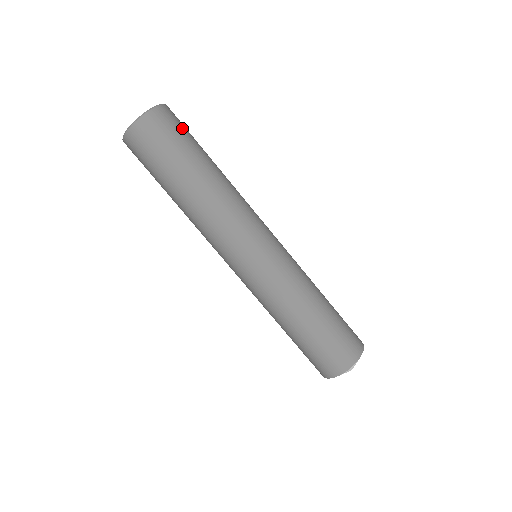
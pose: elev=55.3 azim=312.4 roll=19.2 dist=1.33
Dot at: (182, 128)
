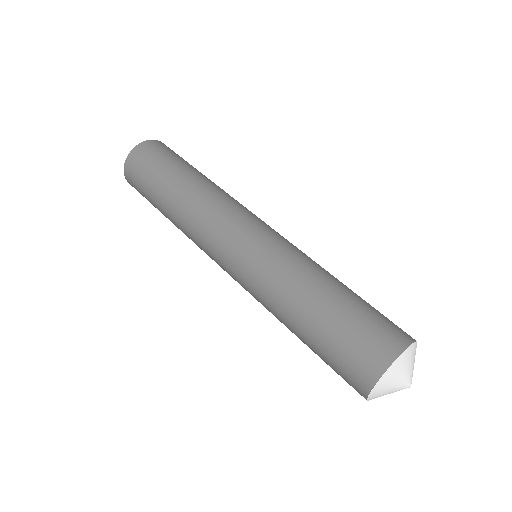
Dot at: occluded
